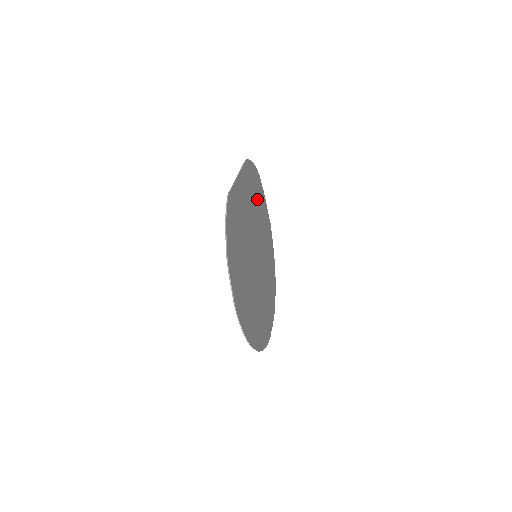
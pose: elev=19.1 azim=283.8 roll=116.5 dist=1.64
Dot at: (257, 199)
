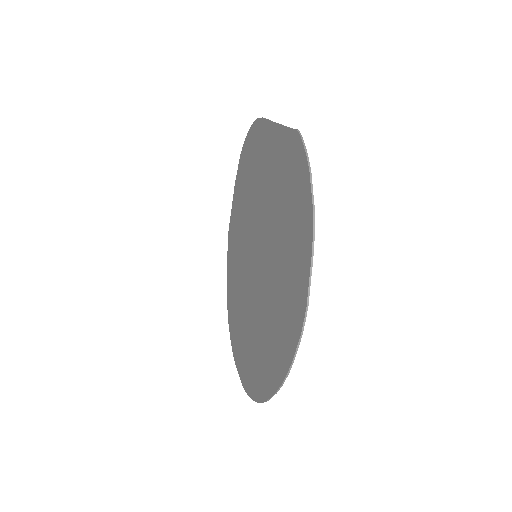
Dot at: (247, 182)
